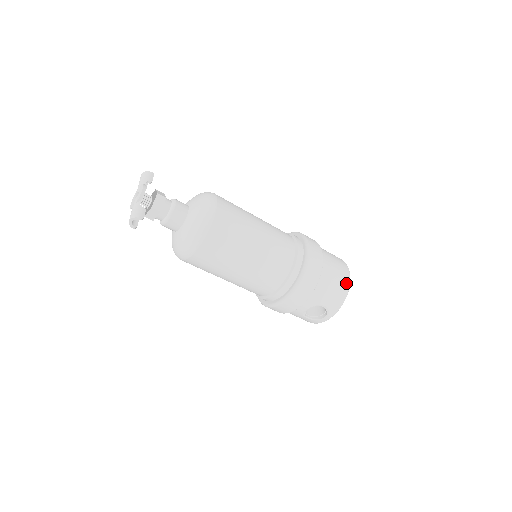
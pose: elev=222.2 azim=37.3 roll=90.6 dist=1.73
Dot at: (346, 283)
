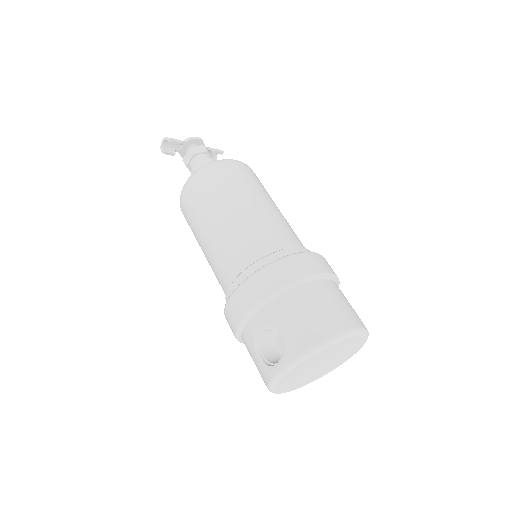
Dot at: (336, 328)
